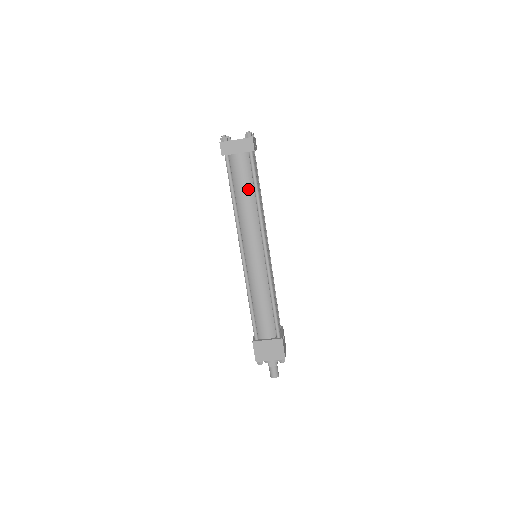
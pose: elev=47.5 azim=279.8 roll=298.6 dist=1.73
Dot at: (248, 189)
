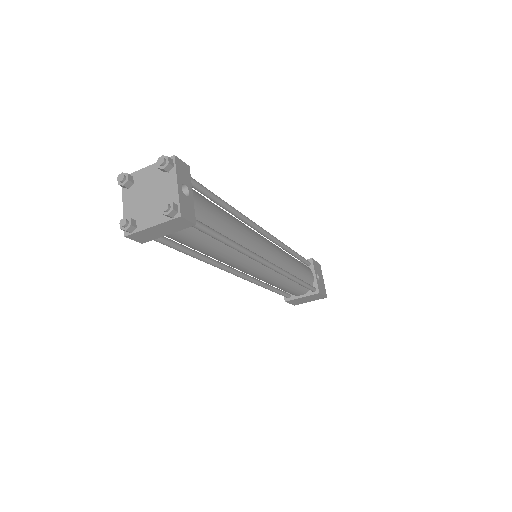
Dot at: (212, 246)
